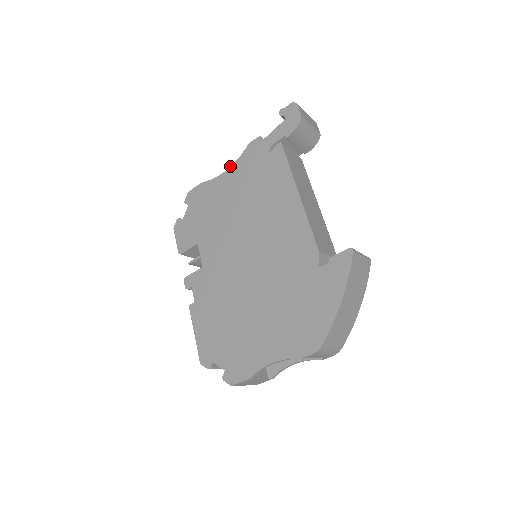
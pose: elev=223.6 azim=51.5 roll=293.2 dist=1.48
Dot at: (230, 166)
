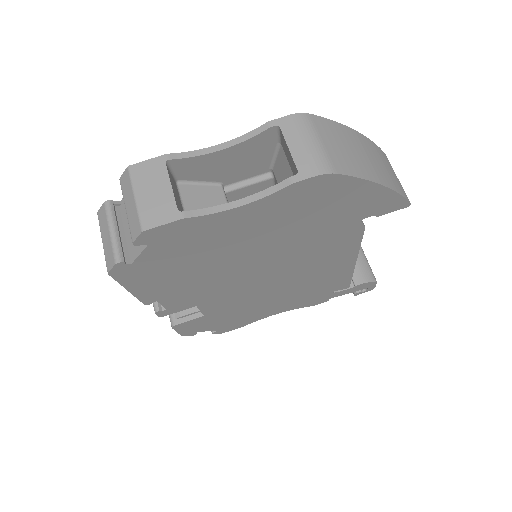
Dot at: occluded
